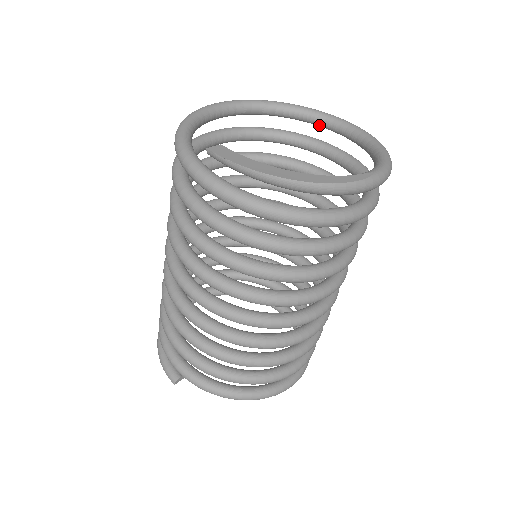
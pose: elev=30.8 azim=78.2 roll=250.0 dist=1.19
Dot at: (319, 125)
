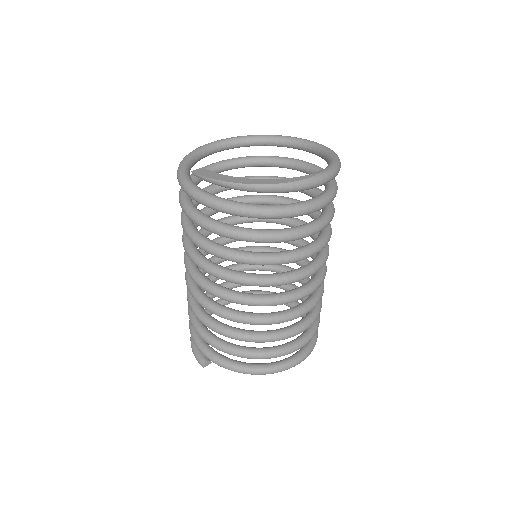
Dot at: (294, 148)
